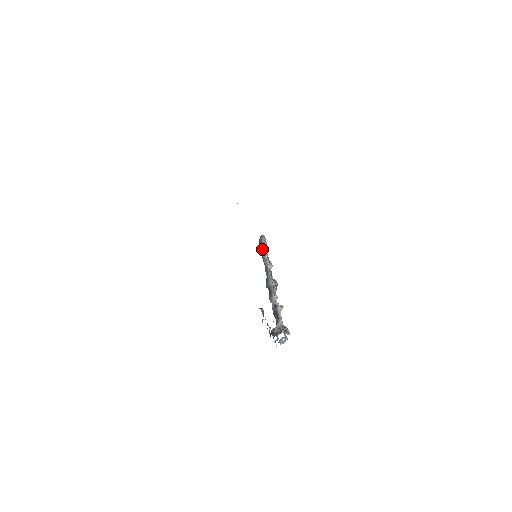
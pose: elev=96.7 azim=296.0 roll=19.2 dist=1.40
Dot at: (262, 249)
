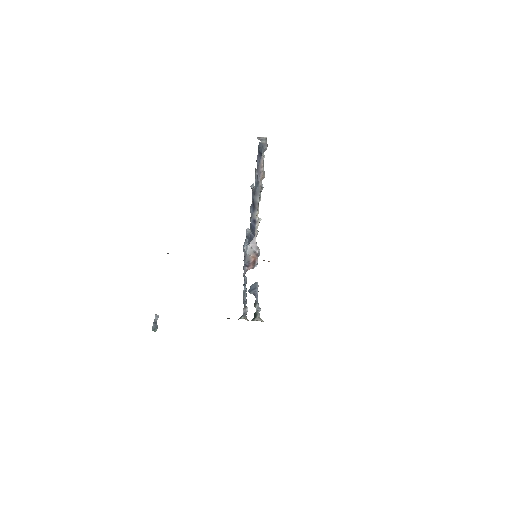
Dot at: (260, 159)
